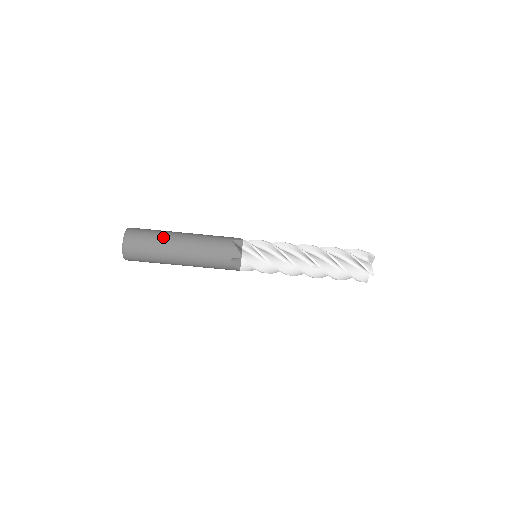
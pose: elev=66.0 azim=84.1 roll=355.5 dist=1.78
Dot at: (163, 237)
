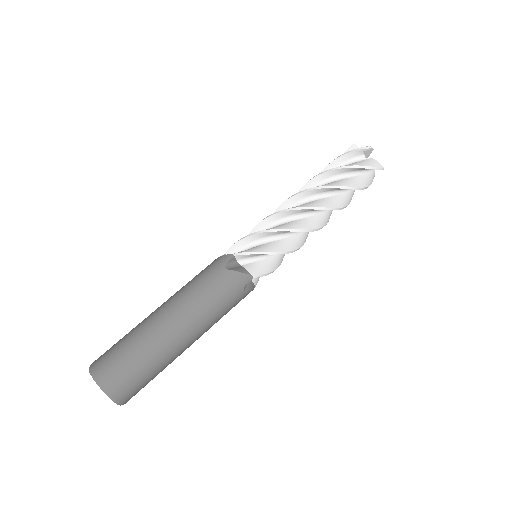
Dot at: occluded
